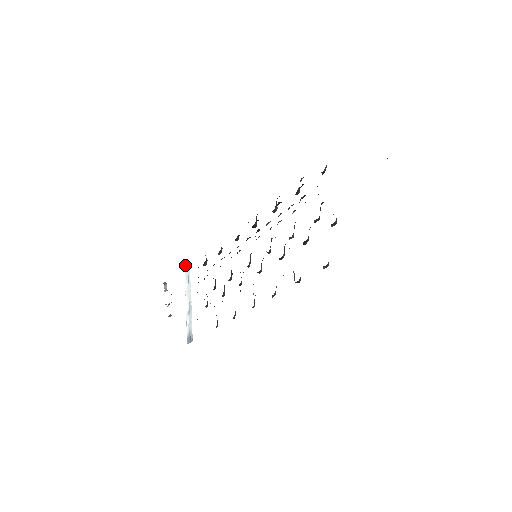
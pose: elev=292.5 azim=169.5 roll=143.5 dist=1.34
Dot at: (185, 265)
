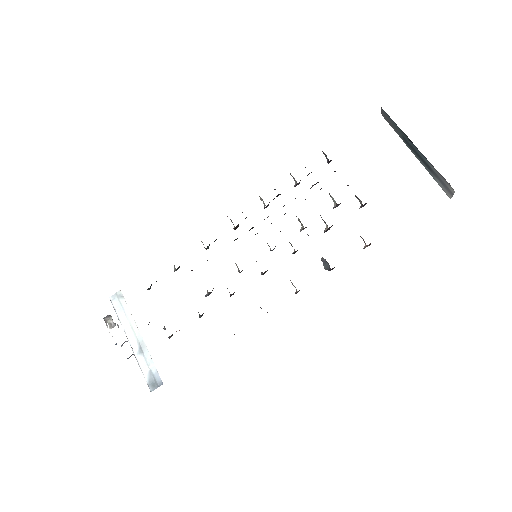
Dot at: (111, 296)
